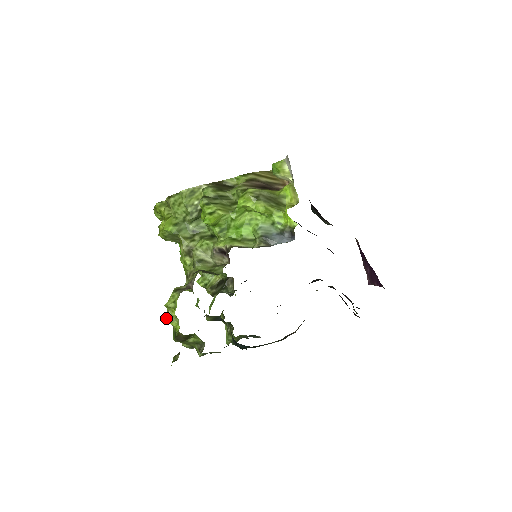
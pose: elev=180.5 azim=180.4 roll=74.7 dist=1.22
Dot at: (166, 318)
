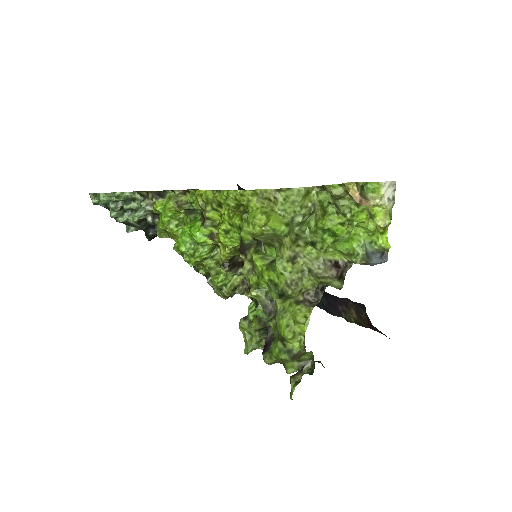
Dot at: (289, 334)
